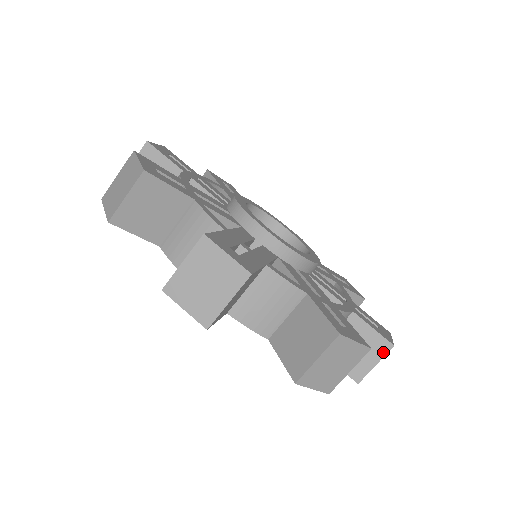
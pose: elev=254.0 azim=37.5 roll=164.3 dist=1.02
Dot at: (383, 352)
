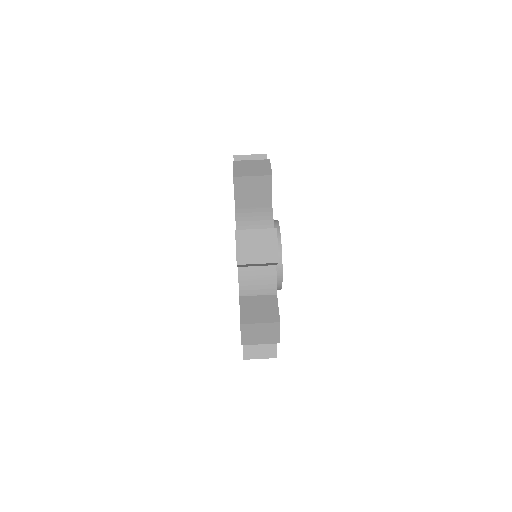
Dot at: (267, 229)
